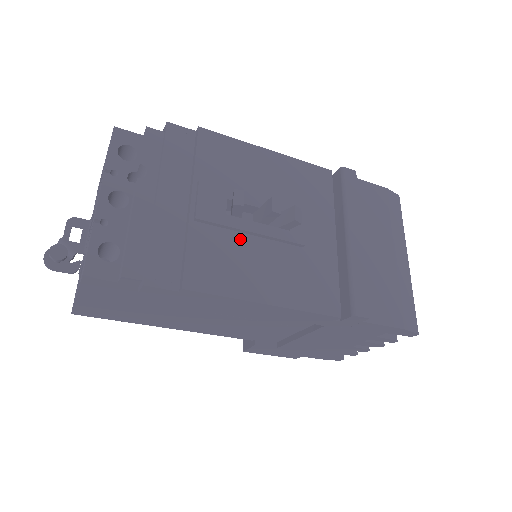
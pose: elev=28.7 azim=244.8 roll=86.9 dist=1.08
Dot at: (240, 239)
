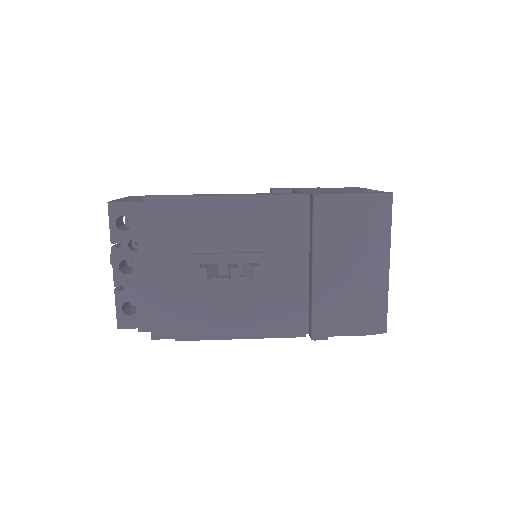
Dot at: (215, 293)
